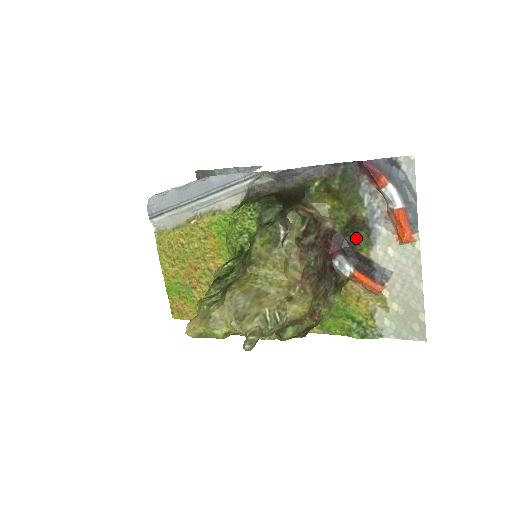
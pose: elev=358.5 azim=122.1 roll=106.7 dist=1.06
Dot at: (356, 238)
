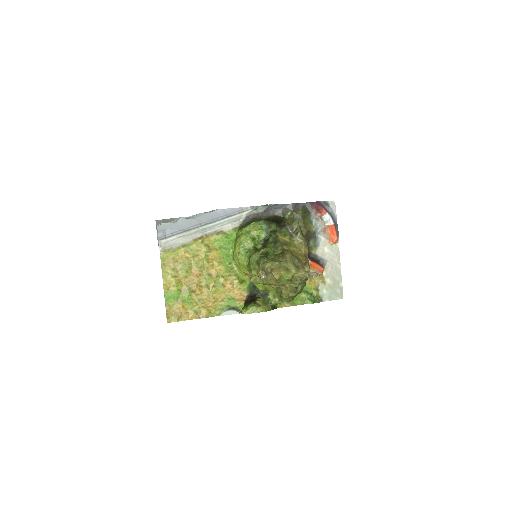
Dot at: (309, 243)
